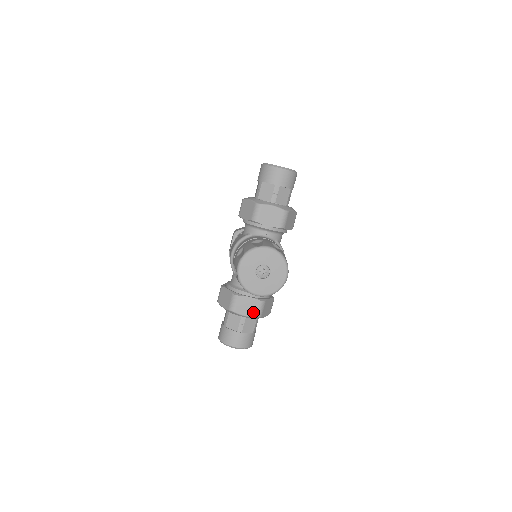
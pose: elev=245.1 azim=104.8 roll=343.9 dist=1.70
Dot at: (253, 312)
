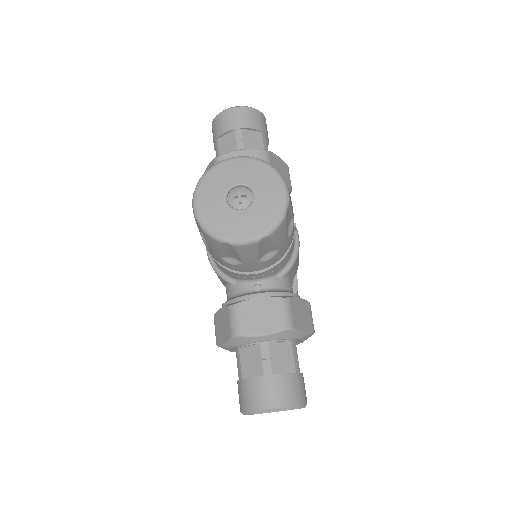
Dot at: (274, 323)
